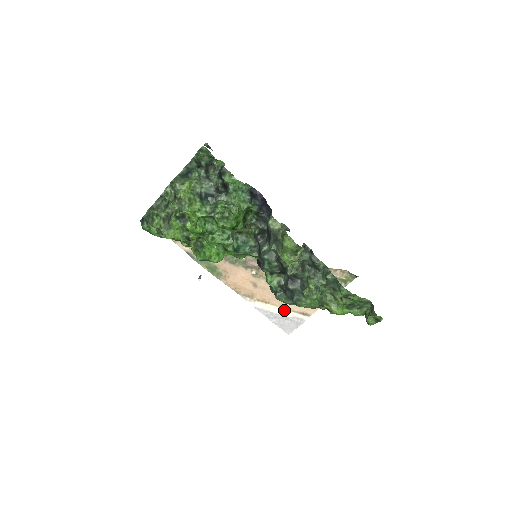
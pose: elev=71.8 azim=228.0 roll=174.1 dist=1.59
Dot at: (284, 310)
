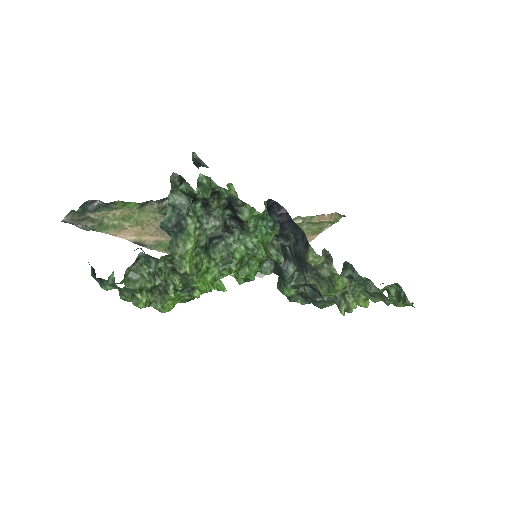
Dot at: occluded
